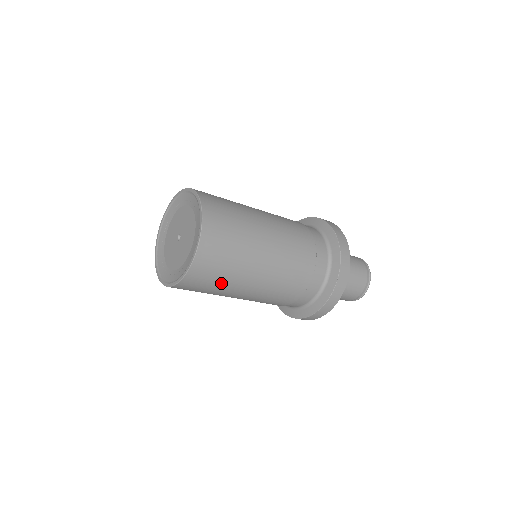
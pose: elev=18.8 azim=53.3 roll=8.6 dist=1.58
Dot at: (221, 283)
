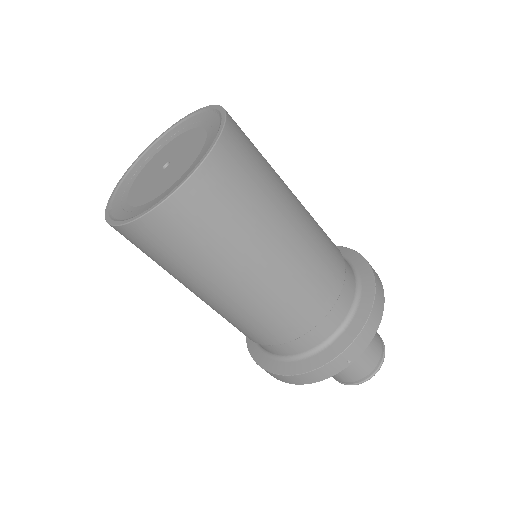
Dot at: (255, 200)
